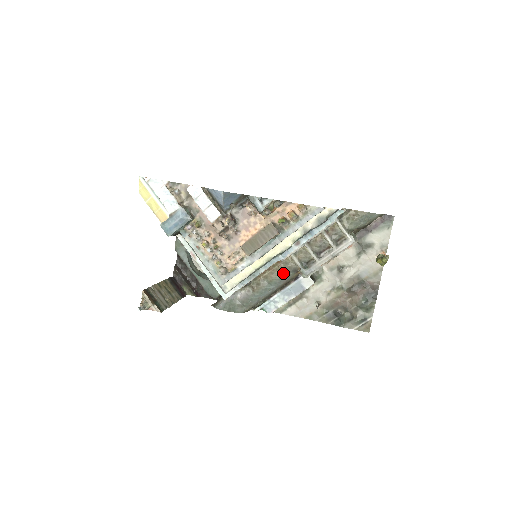
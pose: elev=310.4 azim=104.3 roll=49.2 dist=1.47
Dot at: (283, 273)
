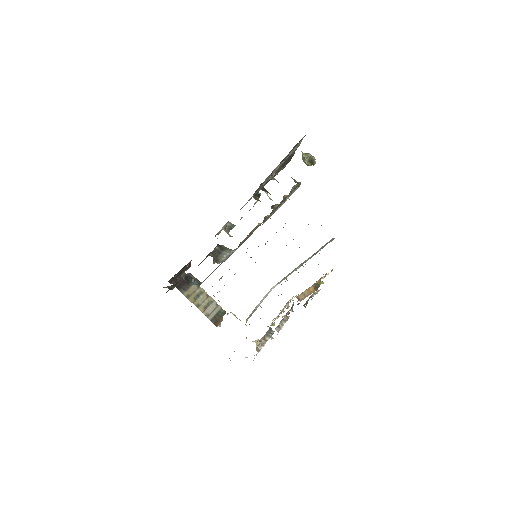
Dot at: occluded
